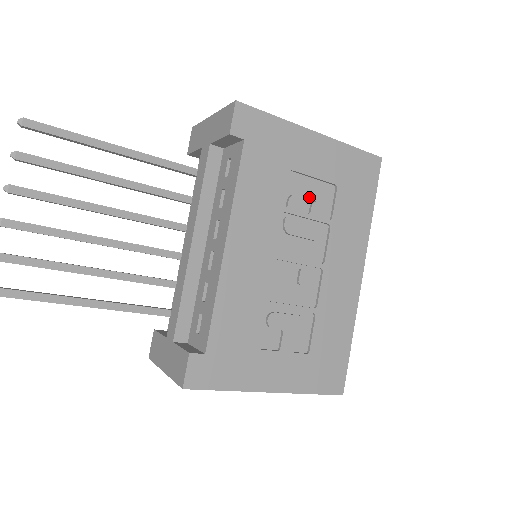
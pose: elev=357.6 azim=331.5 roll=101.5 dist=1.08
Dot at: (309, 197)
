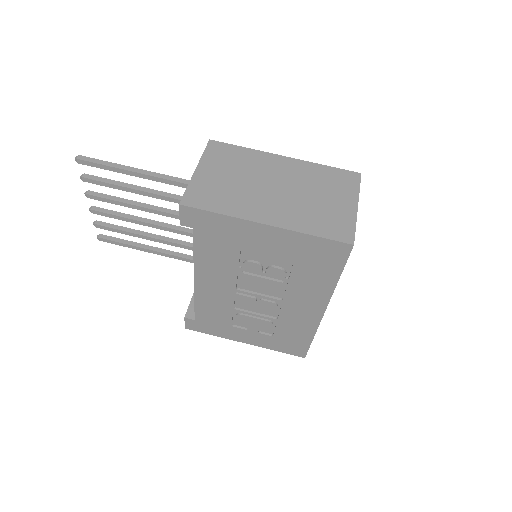
Dot at: (265, 262)
